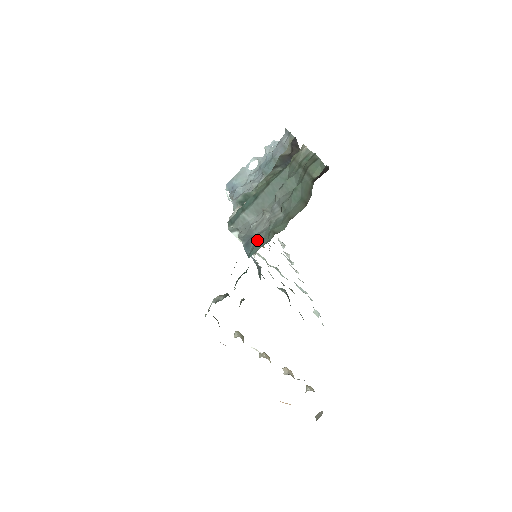
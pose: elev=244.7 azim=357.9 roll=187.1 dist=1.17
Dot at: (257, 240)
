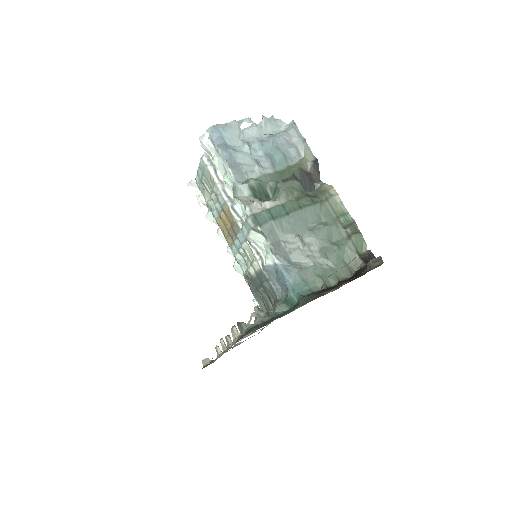
Dot at: (302, 275)
